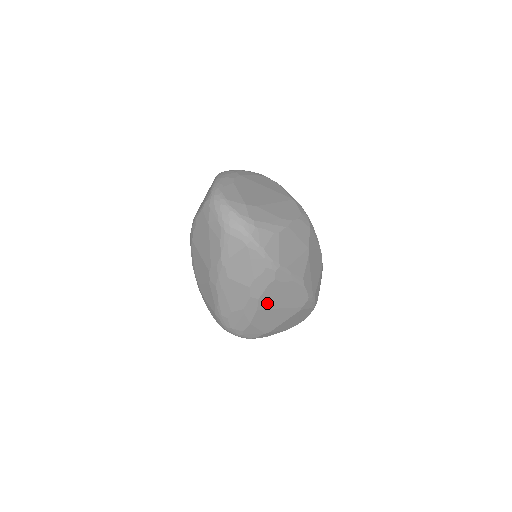
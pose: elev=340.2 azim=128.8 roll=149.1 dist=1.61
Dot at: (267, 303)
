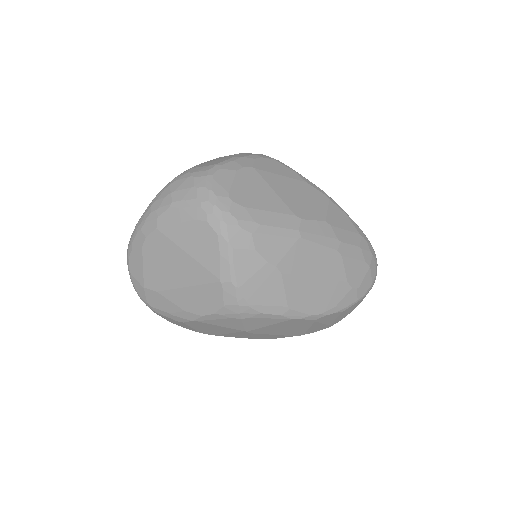
Dot at: occluded
